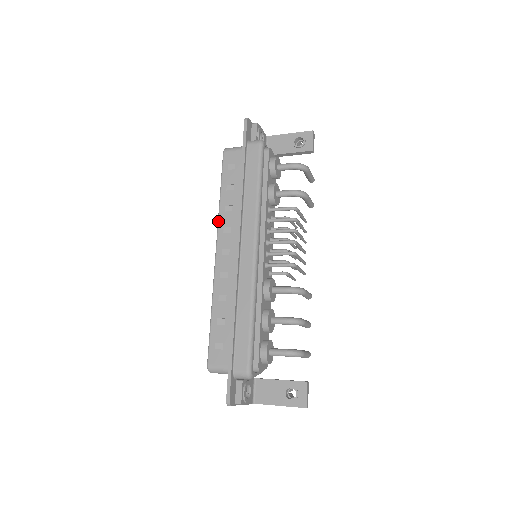
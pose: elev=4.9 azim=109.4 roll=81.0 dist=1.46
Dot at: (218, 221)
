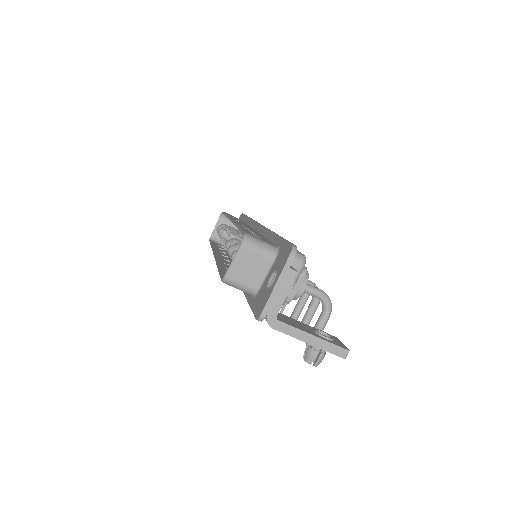
Dot at: occluded
